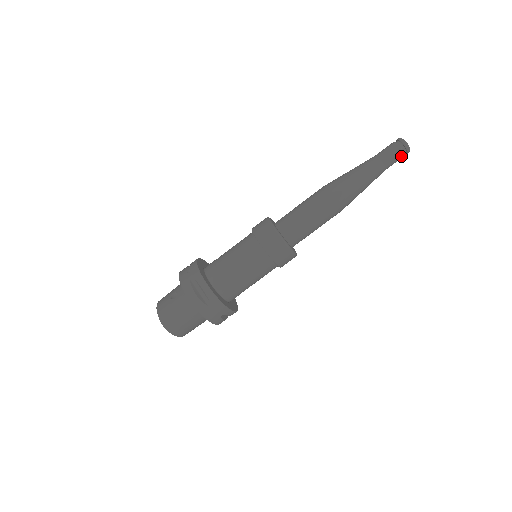
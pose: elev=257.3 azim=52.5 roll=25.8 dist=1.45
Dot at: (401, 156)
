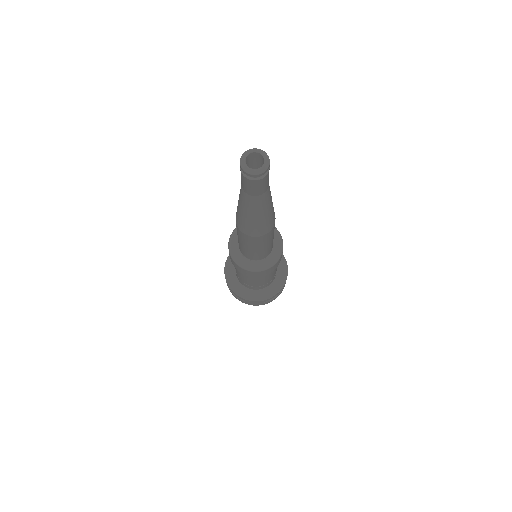
Dot at: (258, 182)
